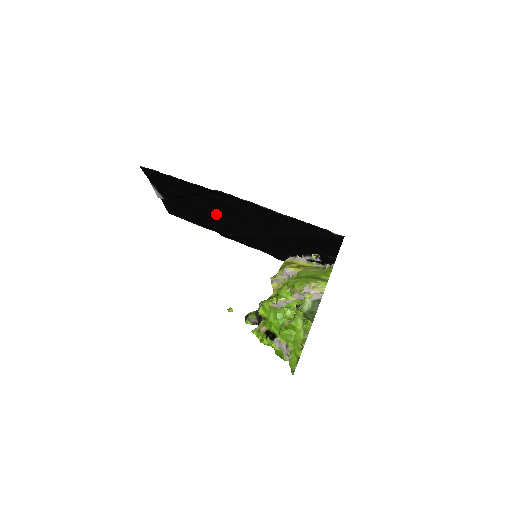
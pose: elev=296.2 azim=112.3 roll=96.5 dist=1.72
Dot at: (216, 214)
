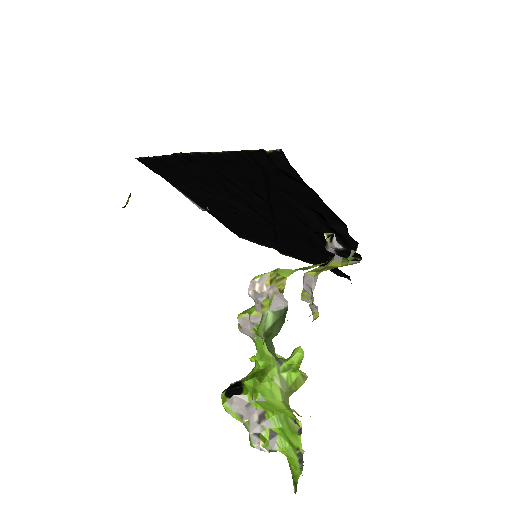
Dot at: (233, 209)
